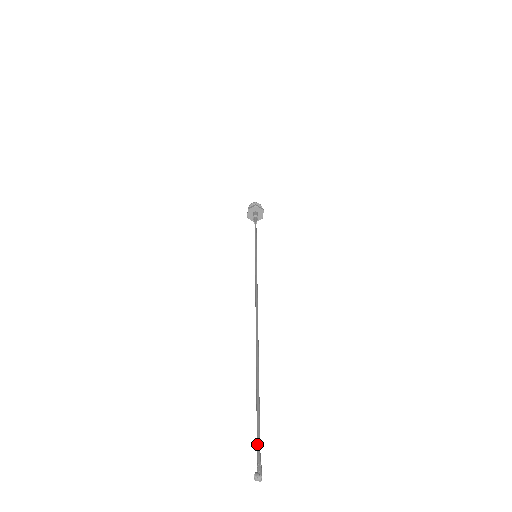
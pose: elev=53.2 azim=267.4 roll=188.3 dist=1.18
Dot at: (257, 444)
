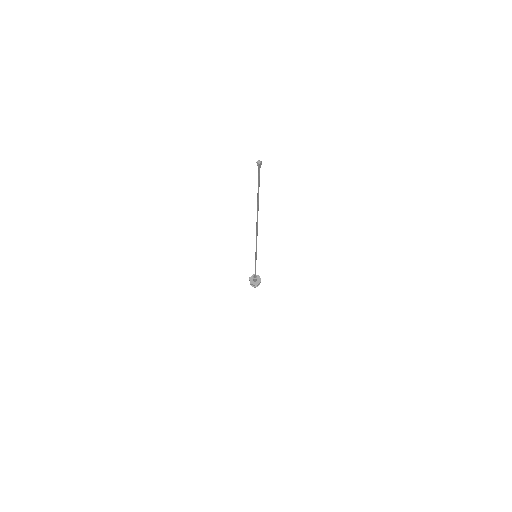
Dot at: (259, 173)
